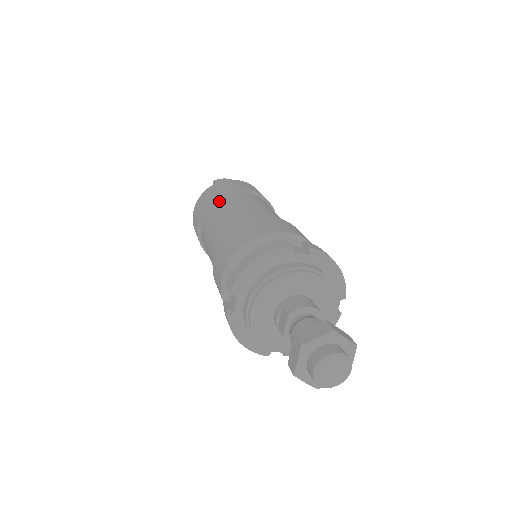
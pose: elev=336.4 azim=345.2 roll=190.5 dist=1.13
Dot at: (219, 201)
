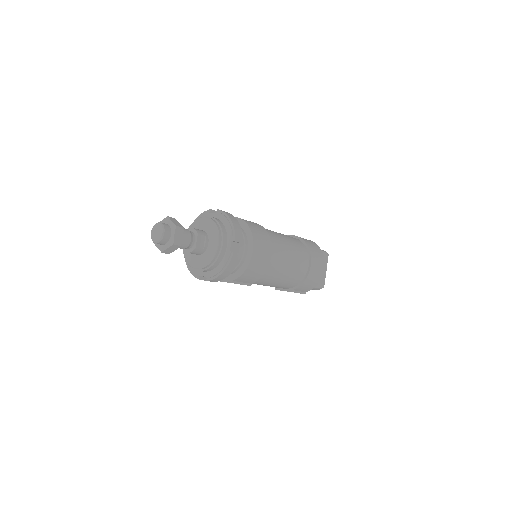
Dot at: occluded
